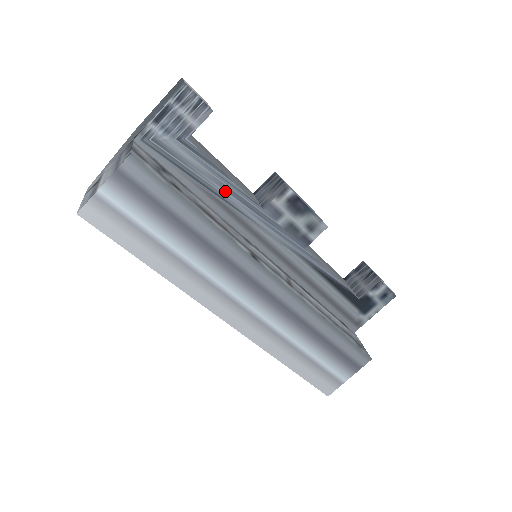
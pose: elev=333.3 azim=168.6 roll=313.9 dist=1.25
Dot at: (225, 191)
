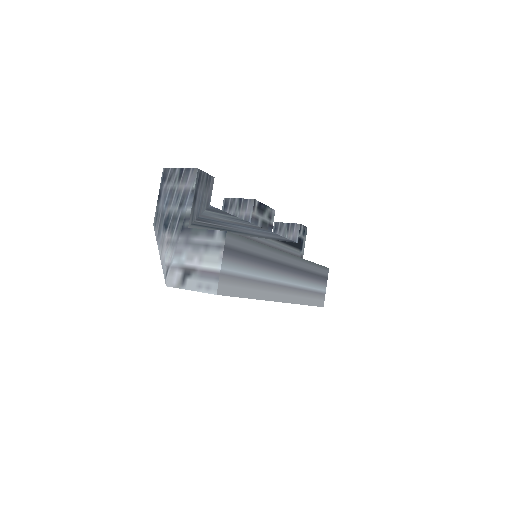
Dot at: (234, 226)
